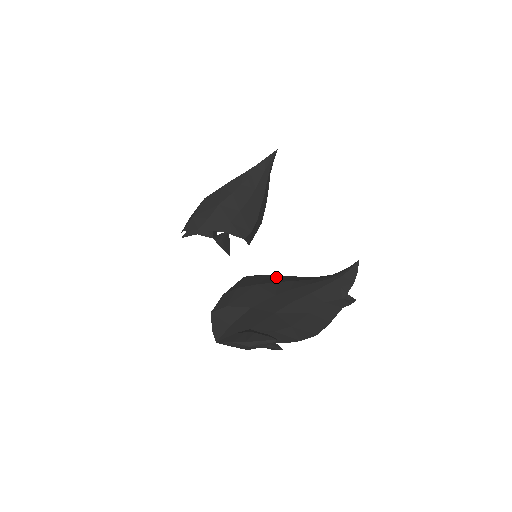
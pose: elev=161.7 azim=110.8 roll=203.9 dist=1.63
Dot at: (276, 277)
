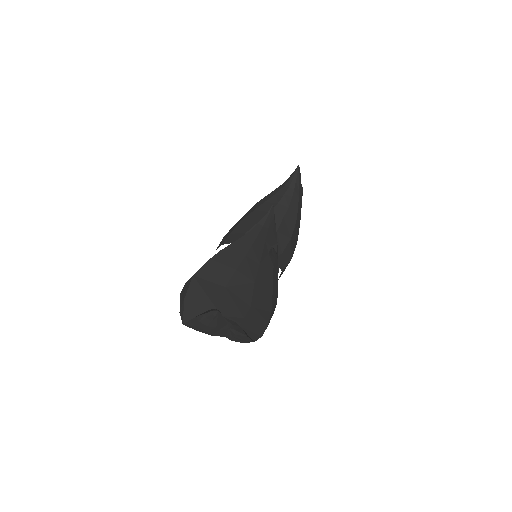
Dot at: occluded
